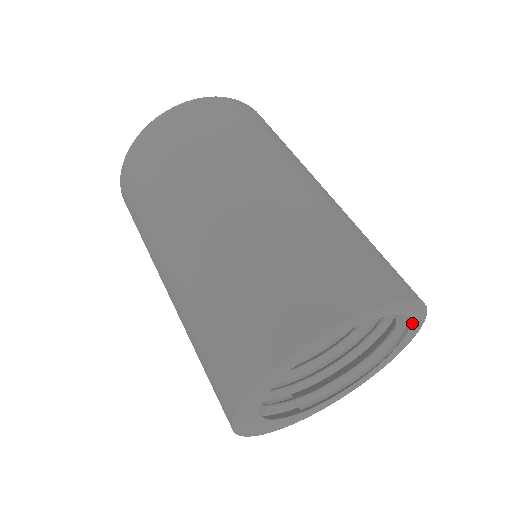
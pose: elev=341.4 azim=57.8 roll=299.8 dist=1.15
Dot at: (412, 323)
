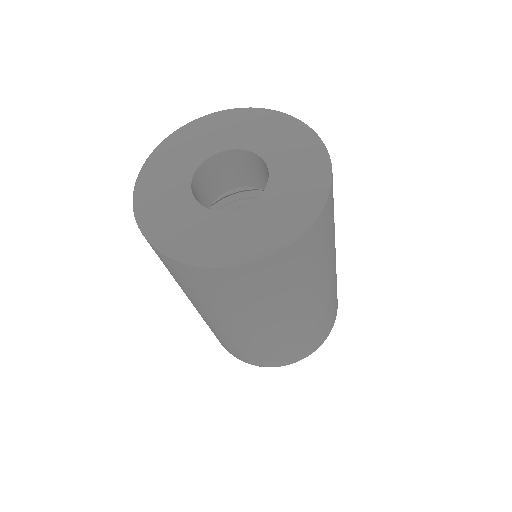
Dot at: occluded
